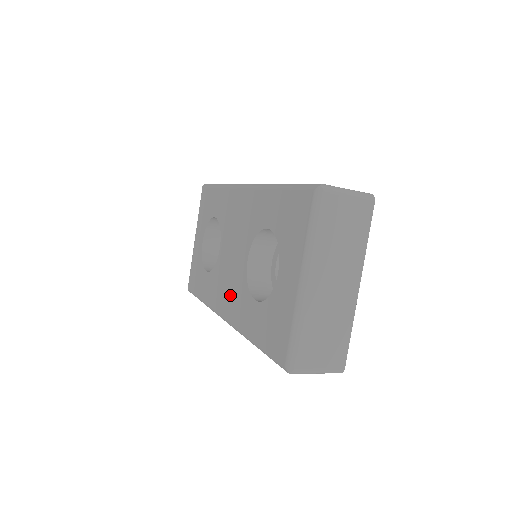
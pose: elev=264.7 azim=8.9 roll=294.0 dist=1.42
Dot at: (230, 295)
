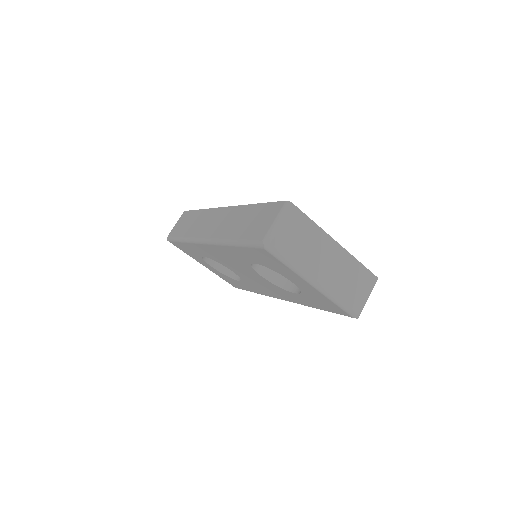
Dot at: (273, 291)
